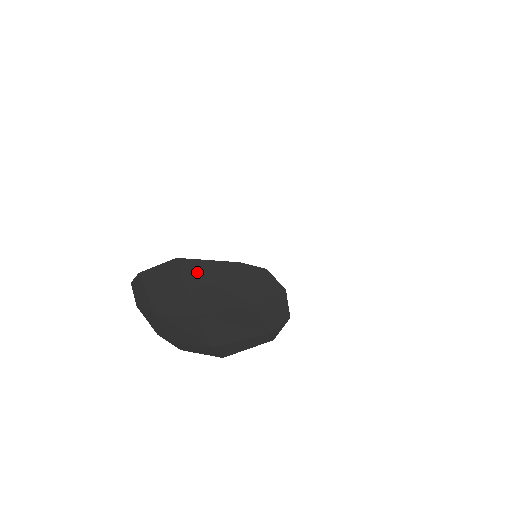
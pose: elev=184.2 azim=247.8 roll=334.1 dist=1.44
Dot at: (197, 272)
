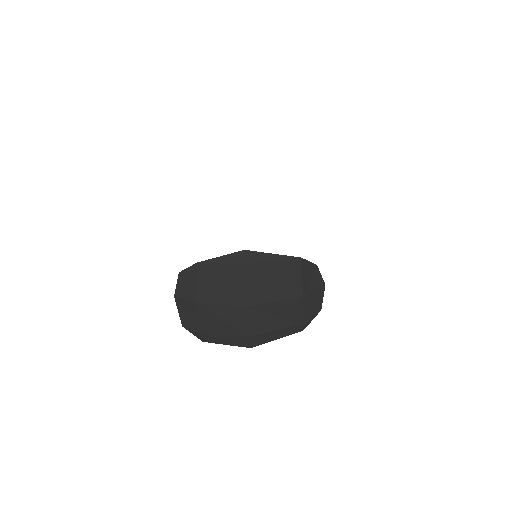
Dot at: (260, 264)
